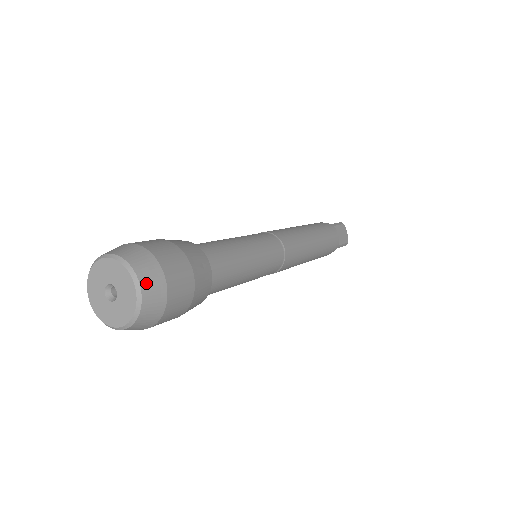
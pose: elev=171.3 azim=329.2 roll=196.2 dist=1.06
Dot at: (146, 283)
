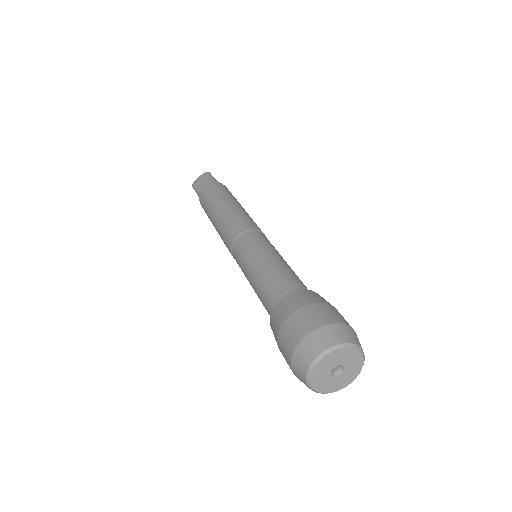
Dot at: (359, 344)
